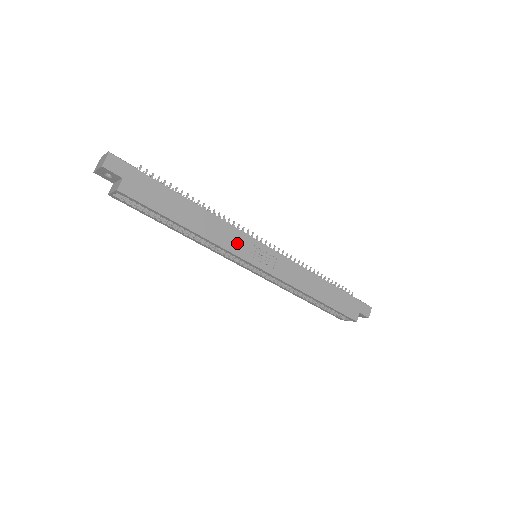
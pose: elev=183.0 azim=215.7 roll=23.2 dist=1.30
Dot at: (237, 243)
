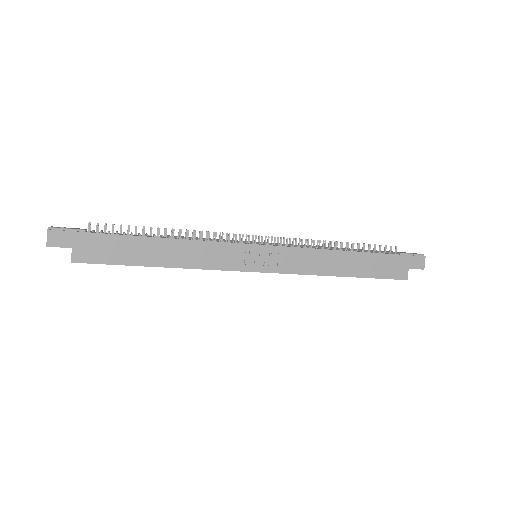
Dot at: (224, 257)
